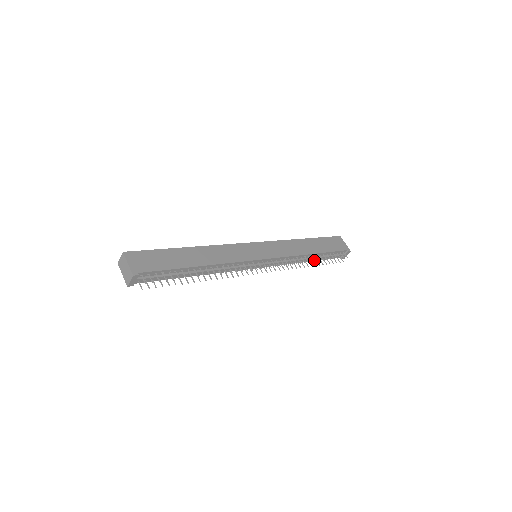
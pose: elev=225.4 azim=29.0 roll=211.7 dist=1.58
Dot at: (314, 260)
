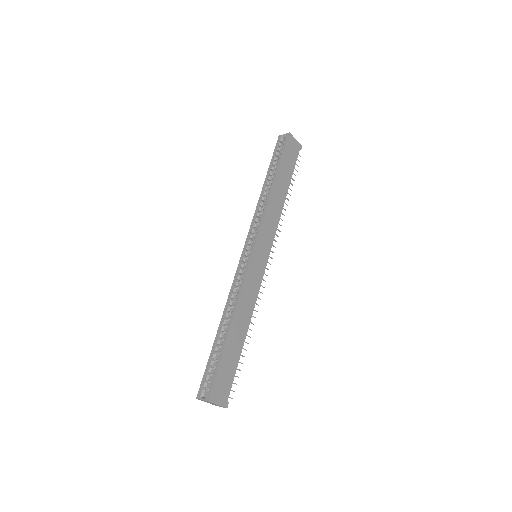
Dot at: occluded
